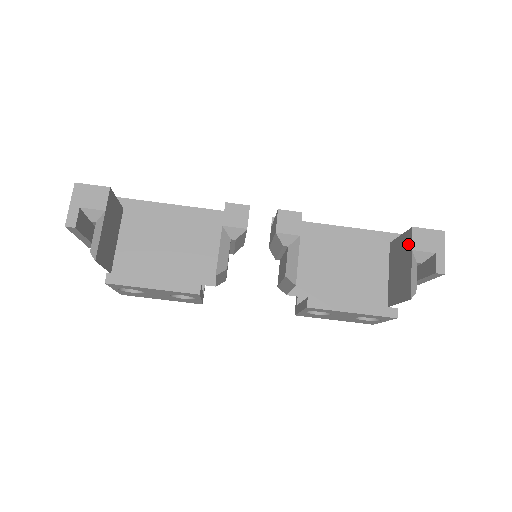
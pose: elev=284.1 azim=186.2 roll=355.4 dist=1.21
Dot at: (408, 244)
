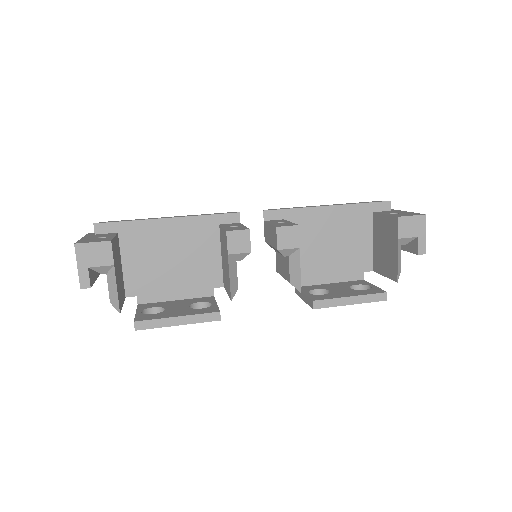
Dot at: (393, 230)
